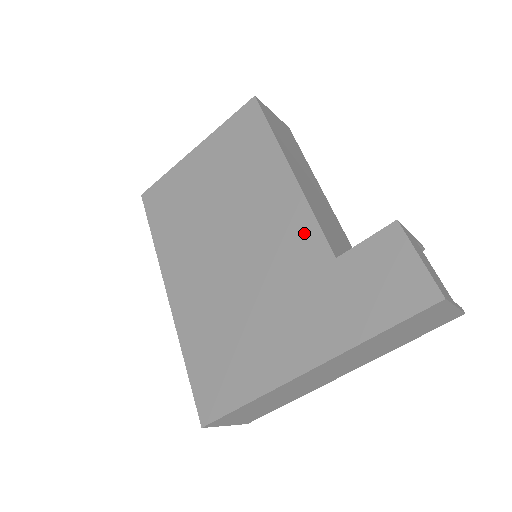
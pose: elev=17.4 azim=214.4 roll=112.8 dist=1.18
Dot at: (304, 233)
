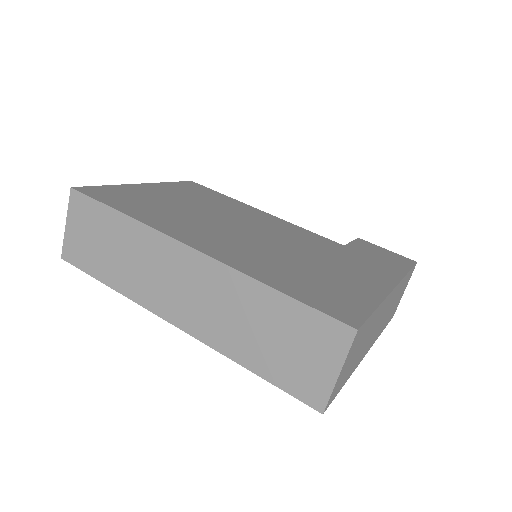
Dot at: (308, 234)
